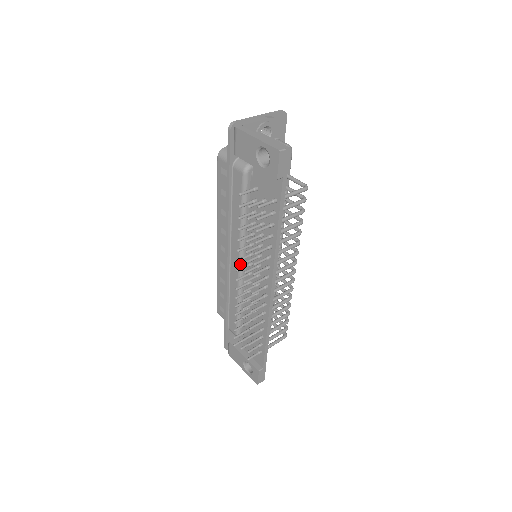
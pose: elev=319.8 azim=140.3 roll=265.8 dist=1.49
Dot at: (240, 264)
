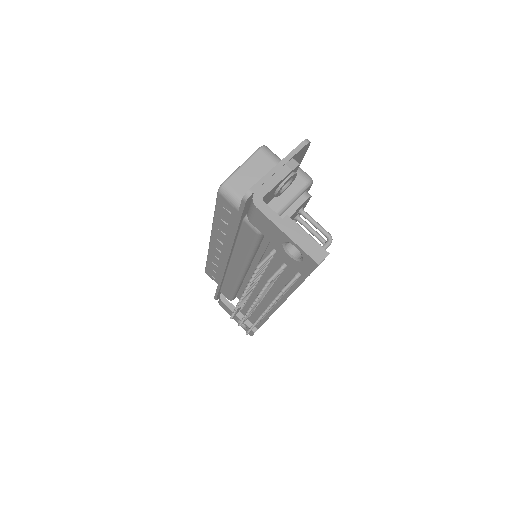
Dot at: (241, 274)
